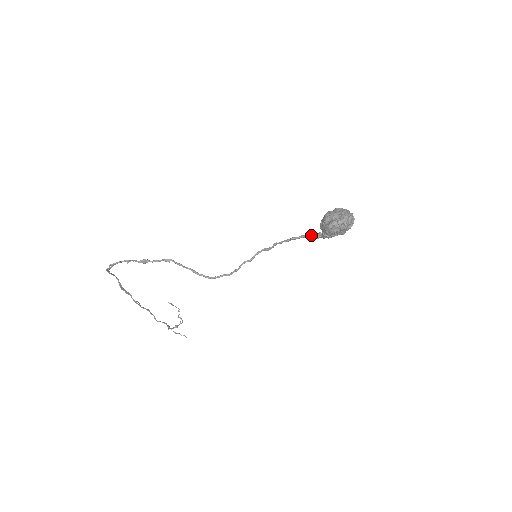
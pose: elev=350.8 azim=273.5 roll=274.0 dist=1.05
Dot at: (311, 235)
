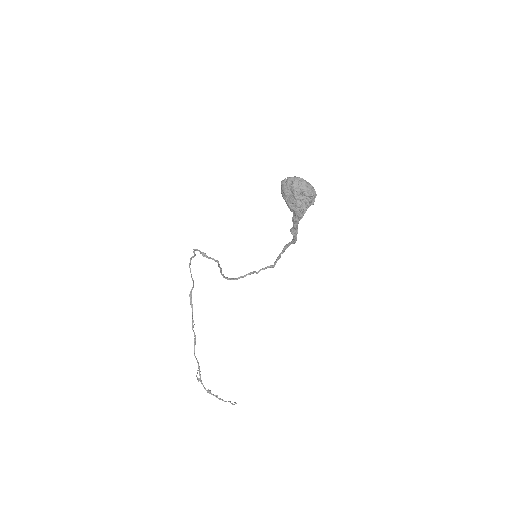
Dot at: (295, 234)
